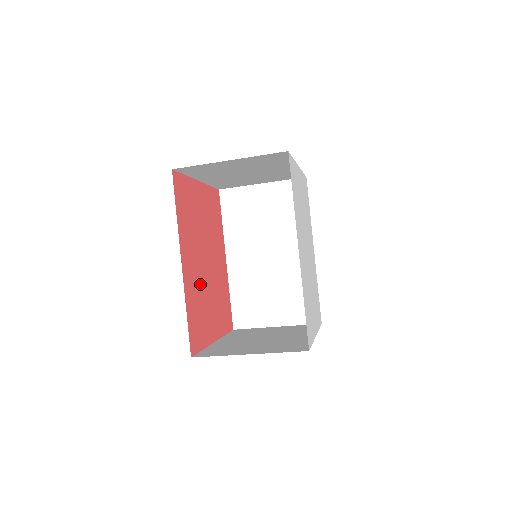
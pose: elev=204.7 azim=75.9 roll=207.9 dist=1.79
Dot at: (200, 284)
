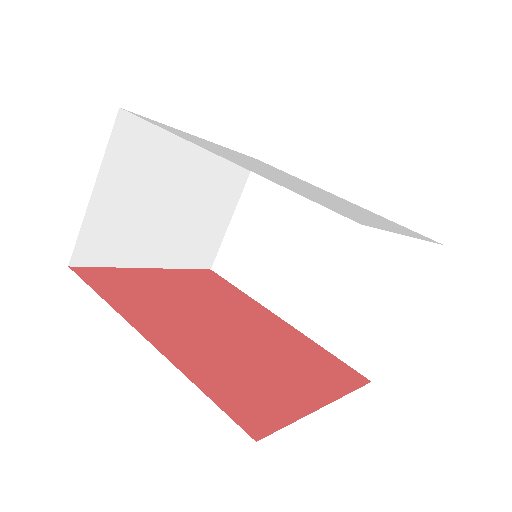
Dot at: (222, 351)
